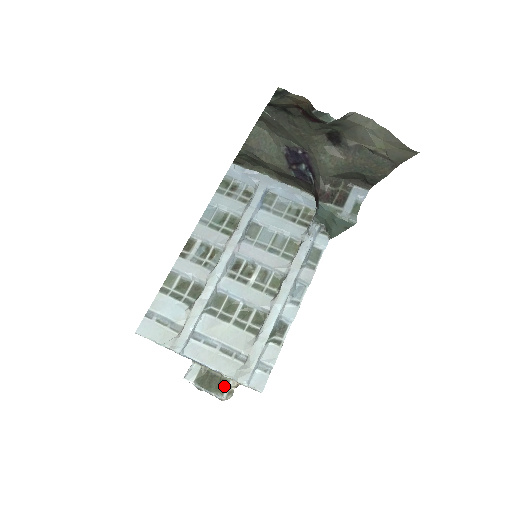
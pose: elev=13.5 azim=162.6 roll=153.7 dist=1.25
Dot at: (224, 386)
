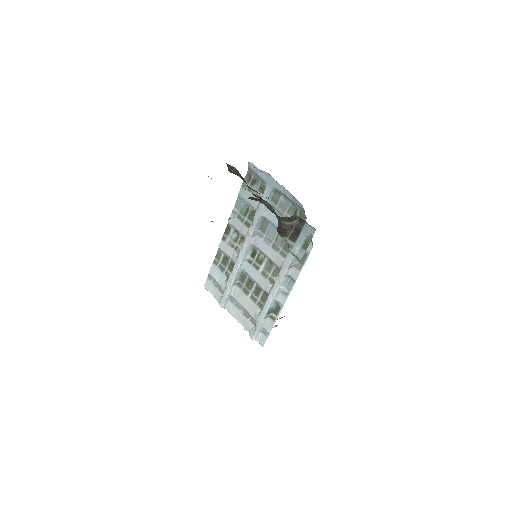
Dot at: occluded
